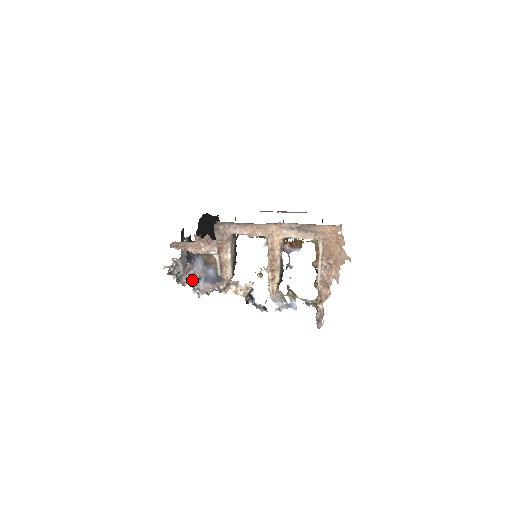
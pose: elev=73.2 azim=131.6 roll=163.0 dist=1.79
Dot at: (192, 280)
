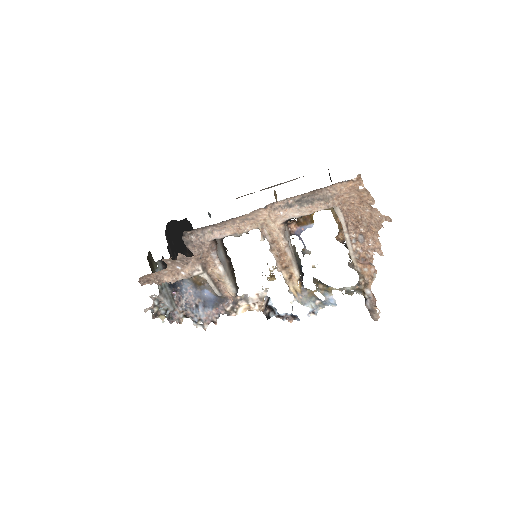
Dot at: (188, 311)
